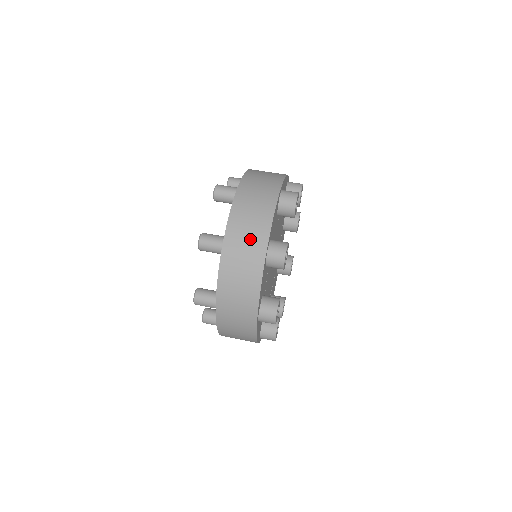
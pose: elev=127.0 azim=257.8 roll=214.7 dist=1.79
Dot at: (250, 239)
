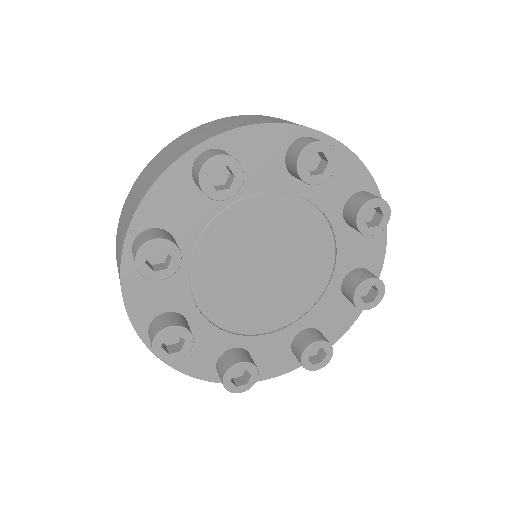
Dot at: occluded
